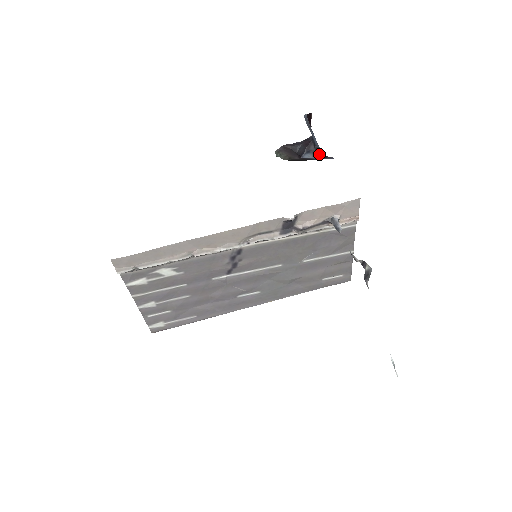
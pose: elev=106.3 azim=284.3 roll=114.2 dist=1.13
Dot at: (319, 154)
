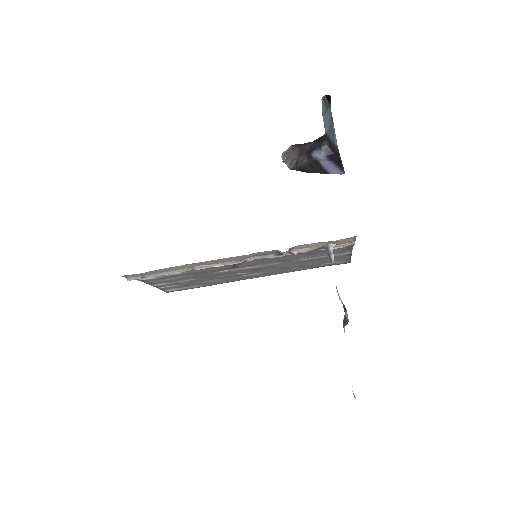
Dot at: (331, 152)
